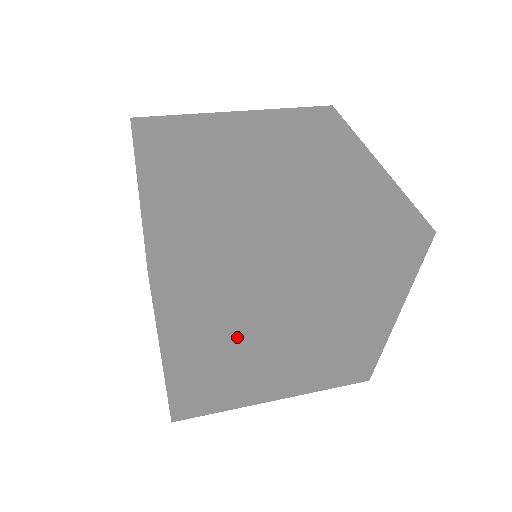
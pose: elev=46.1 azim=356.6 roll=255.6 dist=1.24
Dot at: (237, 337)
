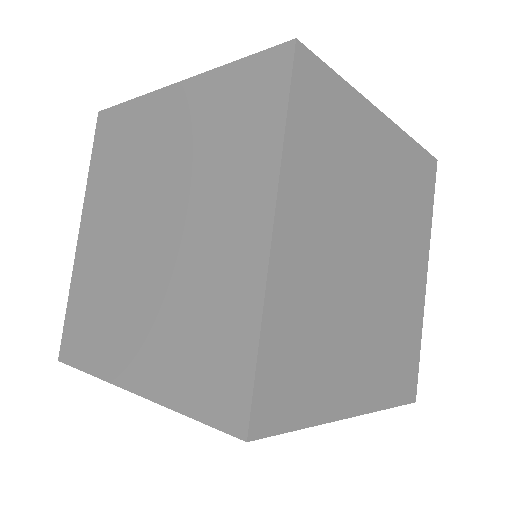
Dot at: (122, 211)
